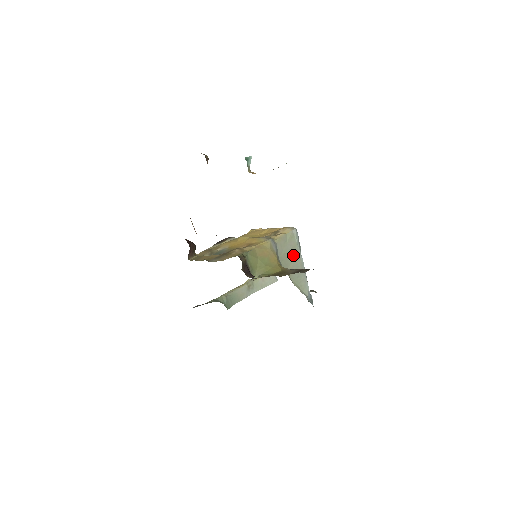
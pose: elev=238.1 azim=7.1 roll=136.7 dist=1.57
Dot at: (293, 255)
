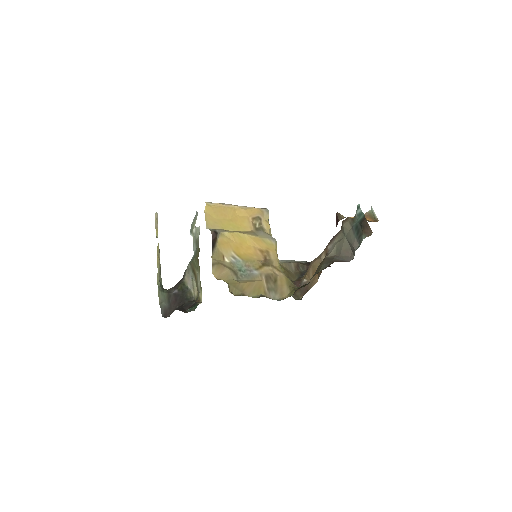
Dot at: occluded
